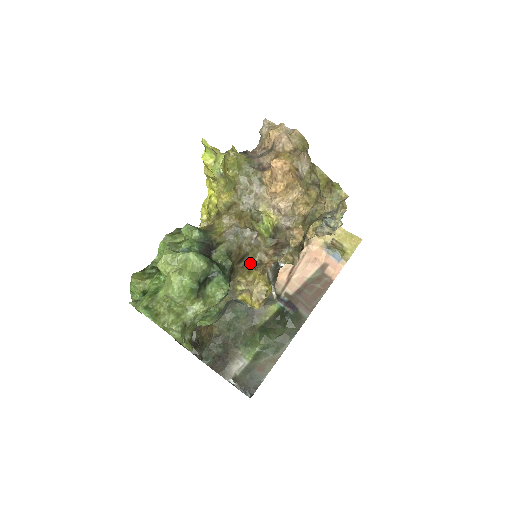
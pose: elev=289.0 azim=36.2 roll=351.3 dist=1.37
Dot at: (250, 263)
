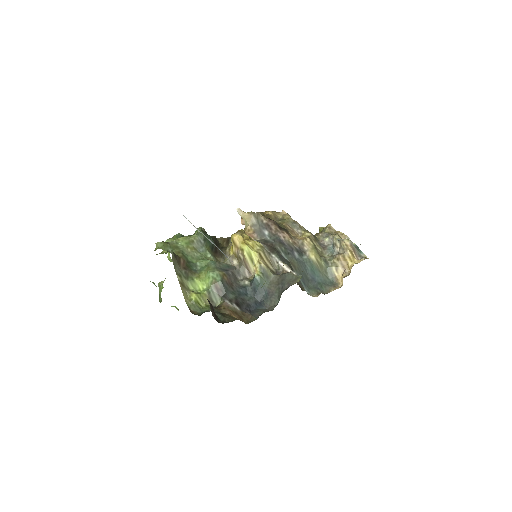
Dot at: occluded
